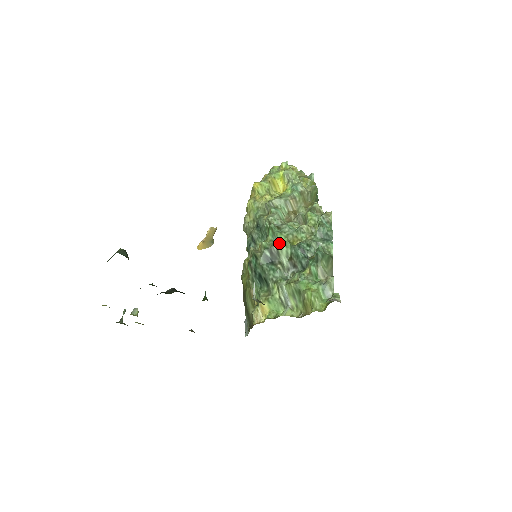
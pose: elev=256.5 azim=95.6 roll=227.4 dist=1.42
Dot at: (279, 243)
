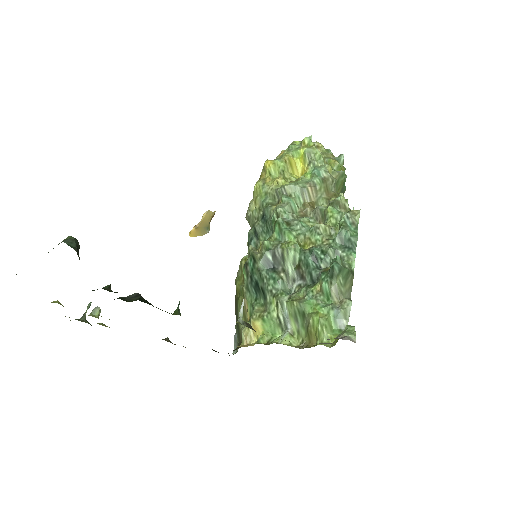
Dot at: (286, 244)
